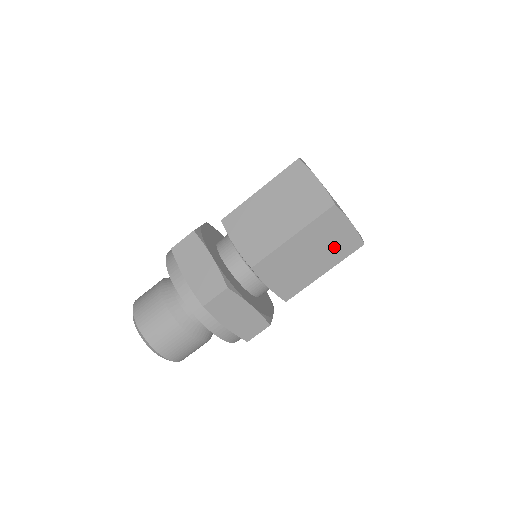
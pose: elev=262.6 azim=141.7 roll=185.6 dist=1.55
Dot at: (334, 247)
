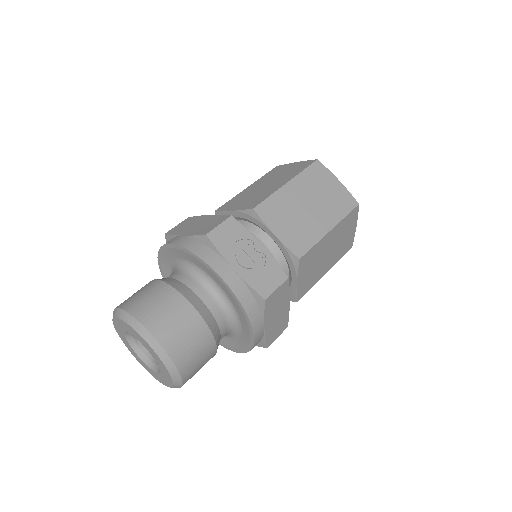
Dot at: occluded
